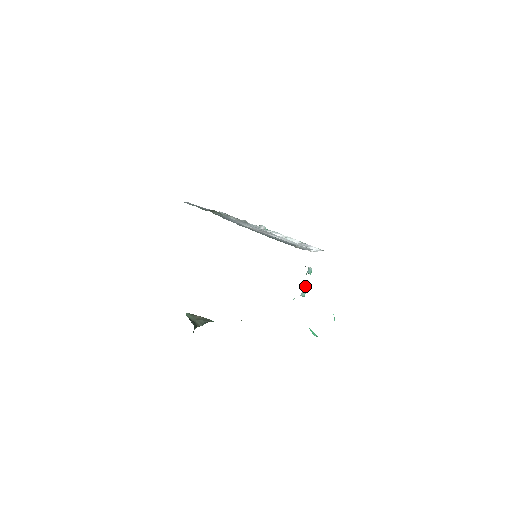
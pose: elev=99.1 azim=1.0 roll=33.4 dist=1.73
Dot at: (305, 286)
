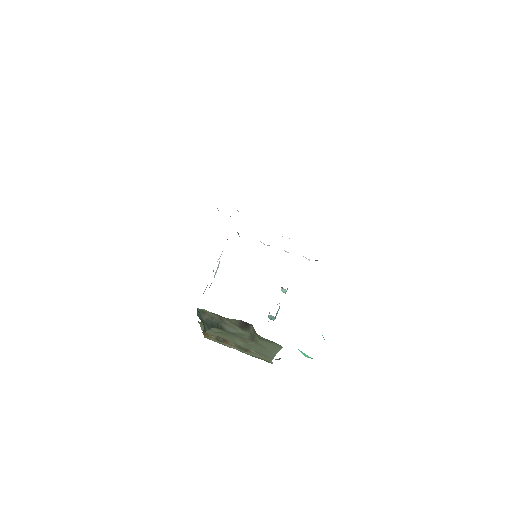
Dot at: (279, 306)
